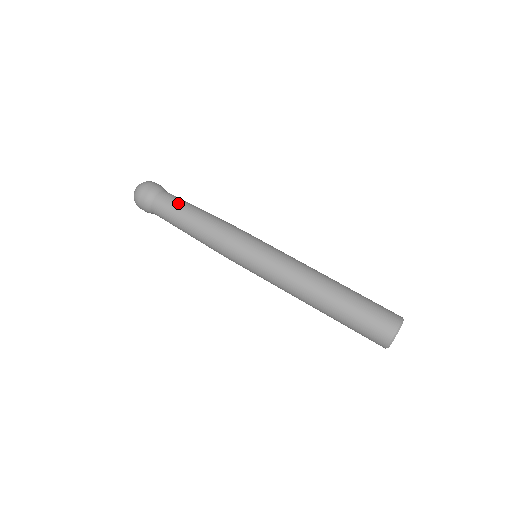
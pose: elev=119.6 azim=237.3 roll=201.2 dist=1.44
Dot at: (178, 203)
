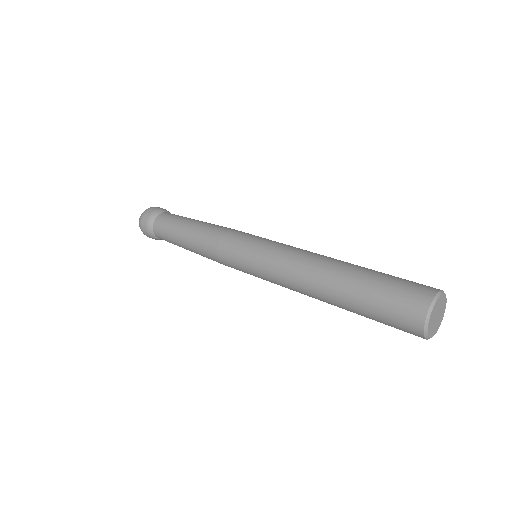
Dot at: occluded
